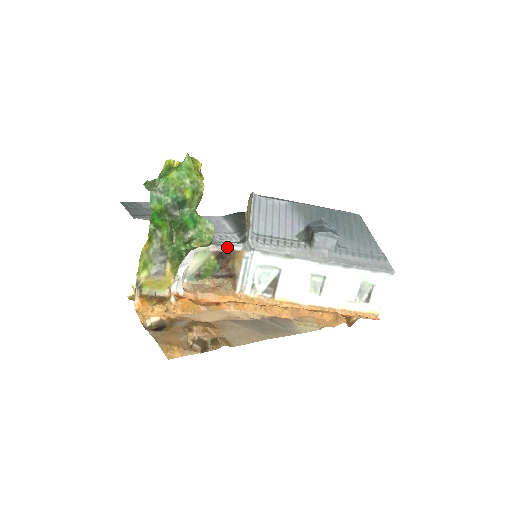
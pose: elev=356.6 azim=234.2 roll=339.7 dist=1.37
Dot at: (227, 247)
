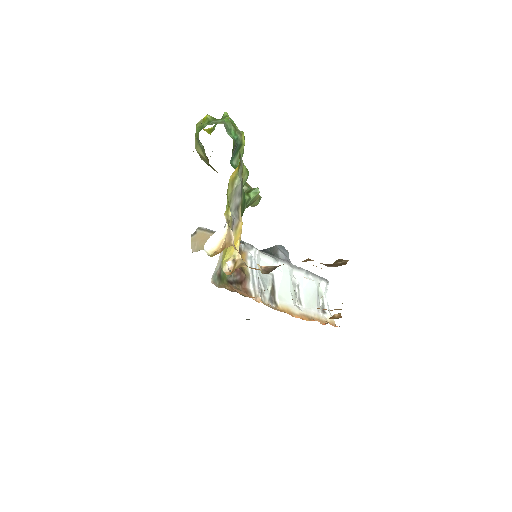
Dot at: occluded
